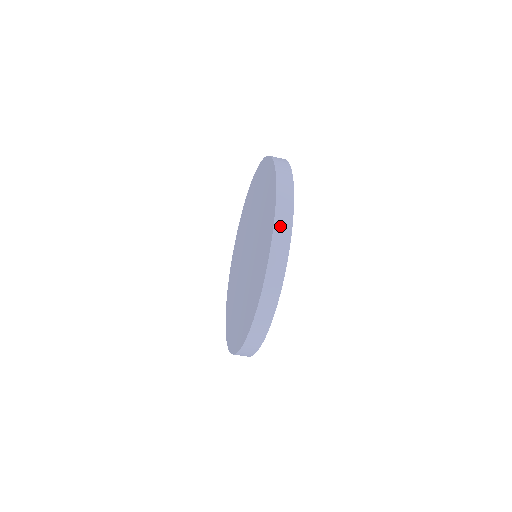
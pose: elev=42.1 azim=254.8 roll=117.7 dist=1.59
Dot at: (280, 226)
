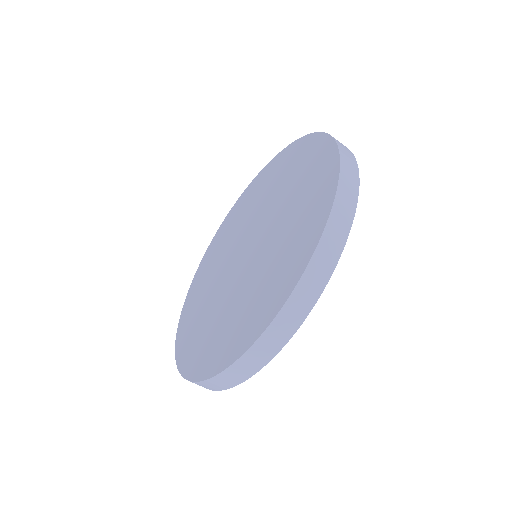
Dot at: (346, 160)
